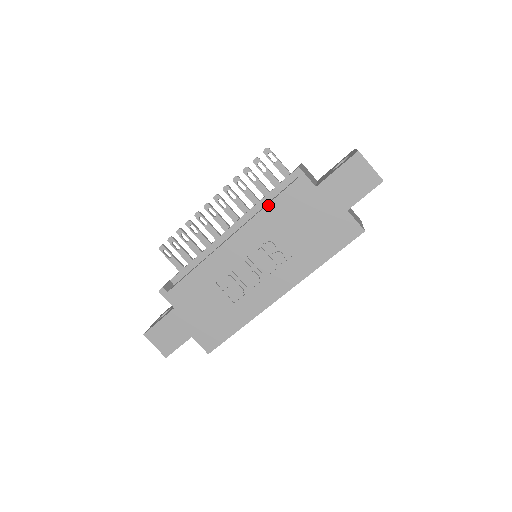
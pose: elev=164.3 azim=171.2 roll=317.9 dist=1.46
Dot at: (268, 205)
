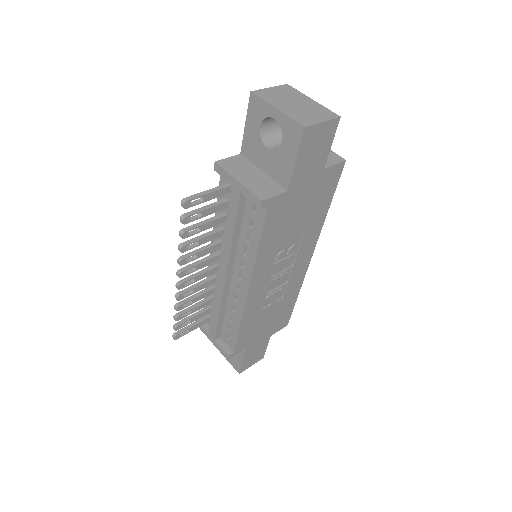
Dot at: (259, 246)
